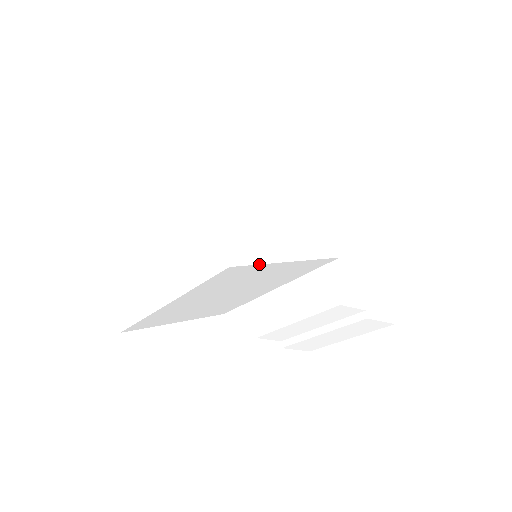
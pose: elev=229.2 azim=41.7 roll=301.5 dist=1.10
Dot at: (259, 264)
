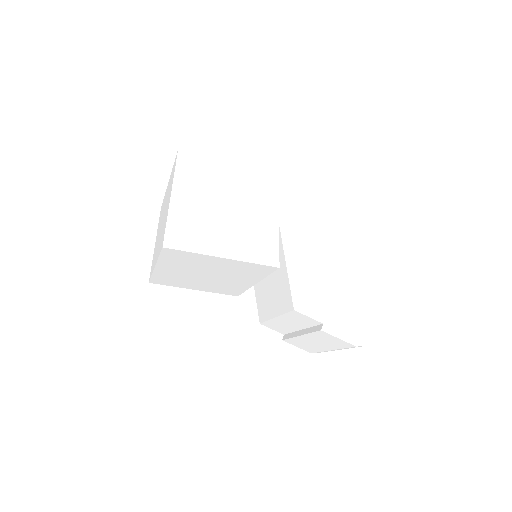
Dot at: (190, 252)
